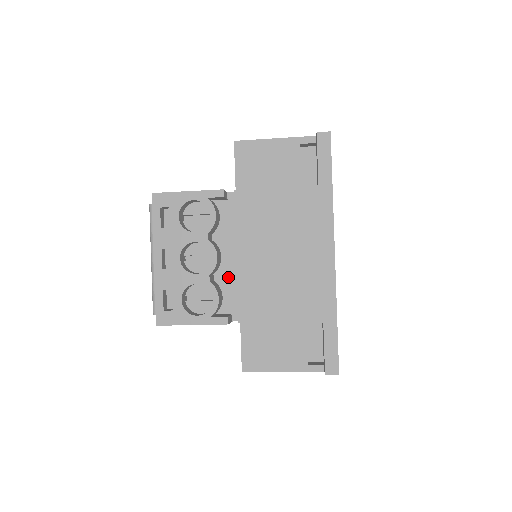
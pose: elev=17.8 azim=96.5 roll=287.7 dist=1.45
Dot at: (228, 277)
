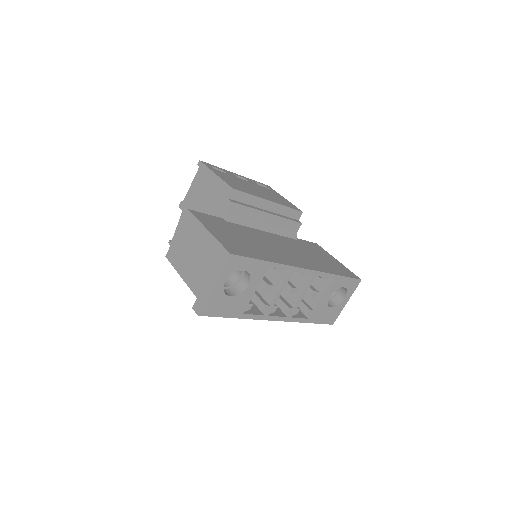
Dot at: occluded
